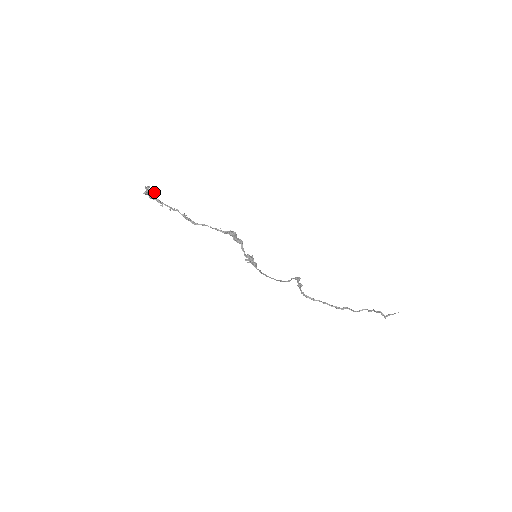
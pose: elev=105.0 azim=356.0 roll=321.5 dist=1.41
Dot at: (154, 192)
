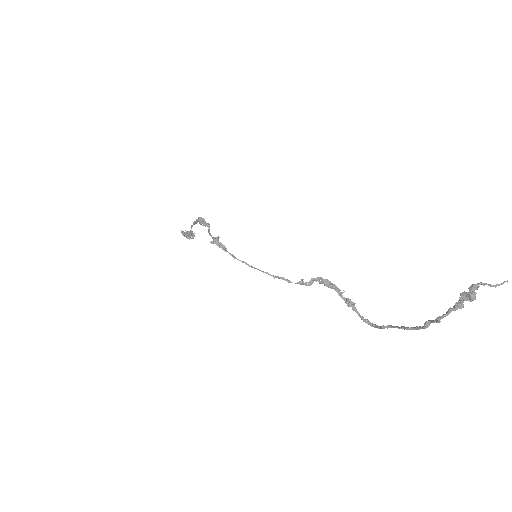
Dot at: occluded
